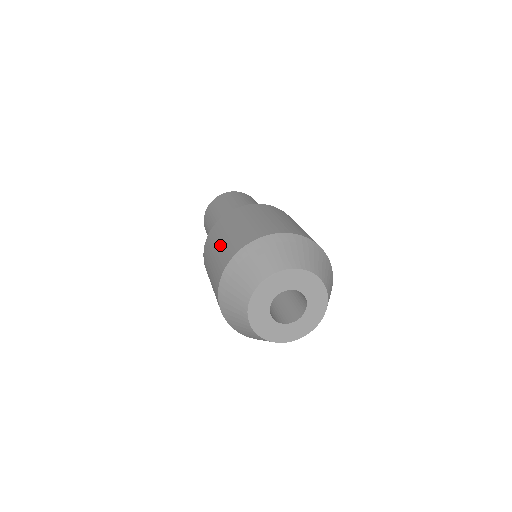
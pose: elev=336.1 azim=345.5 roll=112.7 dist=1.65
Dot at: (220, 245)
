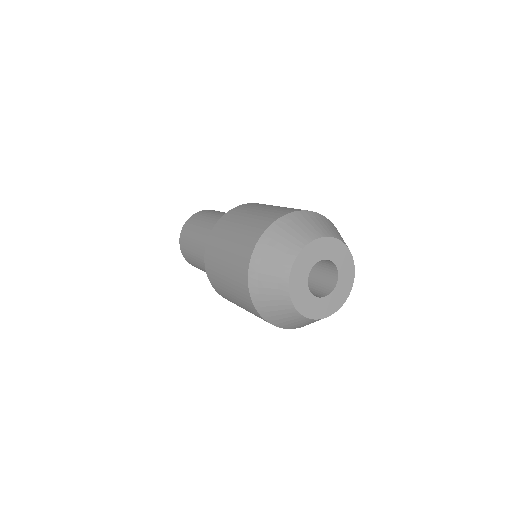
Dot at: (229, 288)
